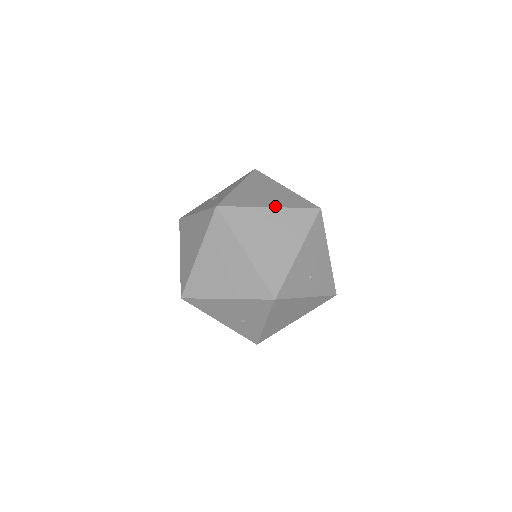
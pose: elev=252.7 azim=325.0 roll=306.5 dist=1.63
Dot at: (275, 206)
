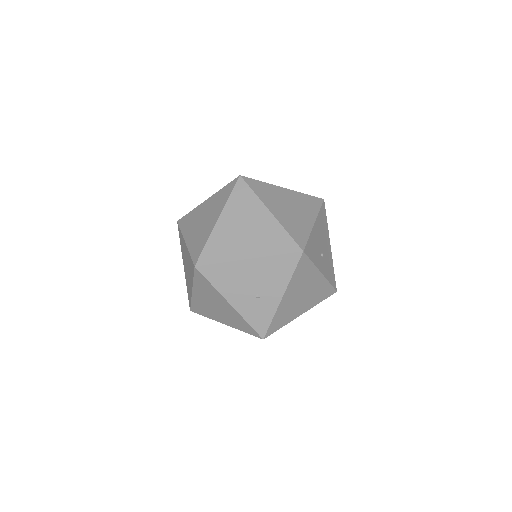
Dot at: (288, 189)
